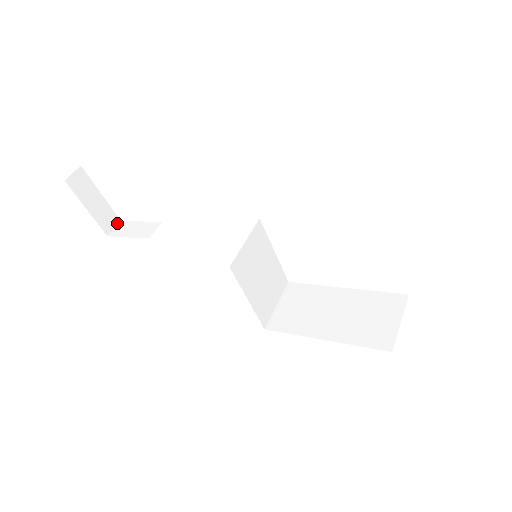
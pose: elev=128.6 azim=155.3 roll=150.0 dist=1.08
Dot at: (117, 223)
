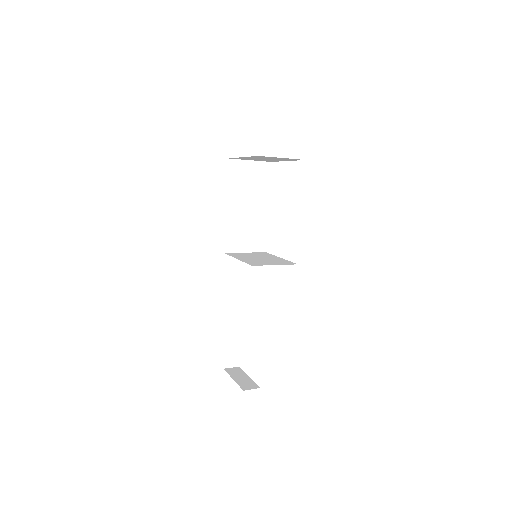
Dot at: (256, 388)
